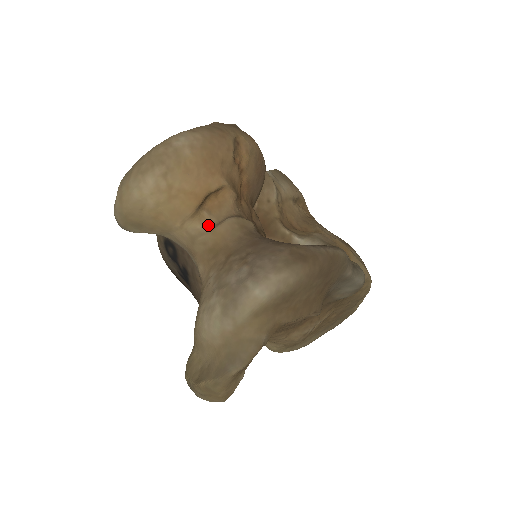
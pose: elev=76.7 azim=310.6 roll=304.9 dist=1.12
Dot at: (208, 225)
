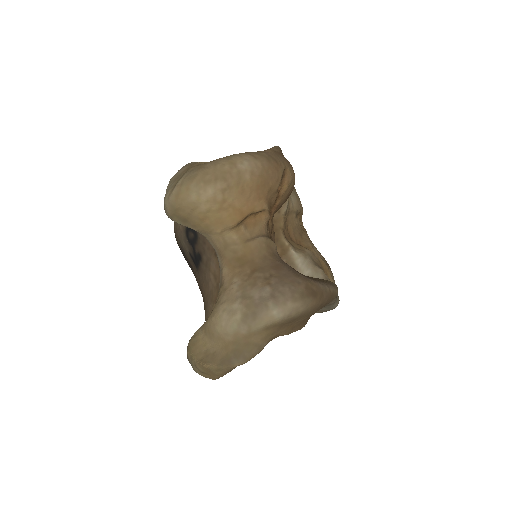
Dot at: (242, 238)
